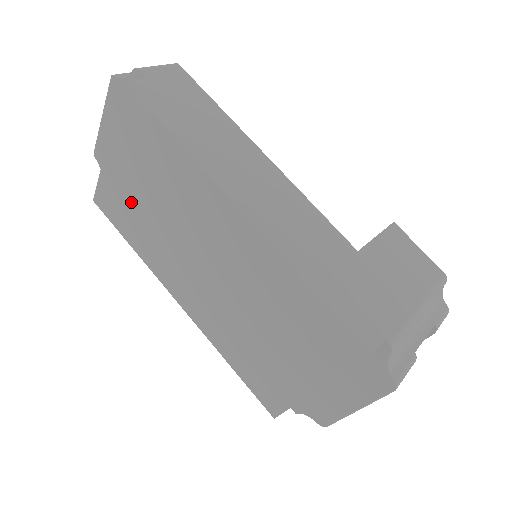
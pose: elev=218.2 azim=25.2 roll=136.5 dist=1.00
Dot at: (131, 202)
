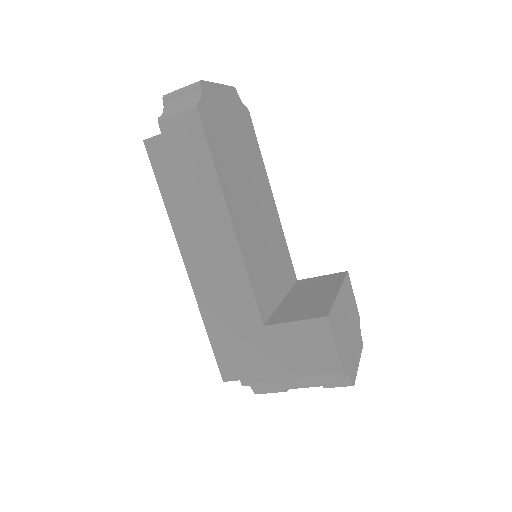
Dot at: occluded
